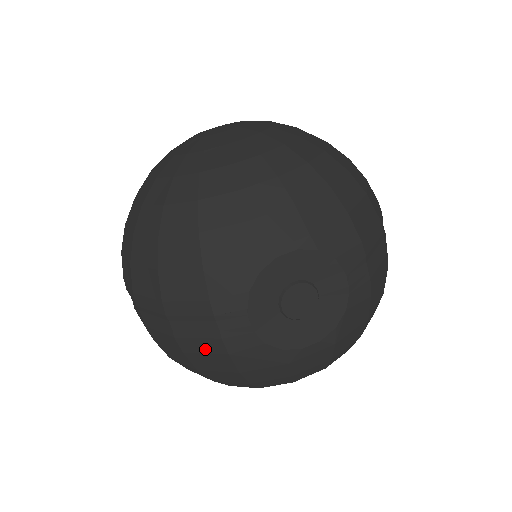
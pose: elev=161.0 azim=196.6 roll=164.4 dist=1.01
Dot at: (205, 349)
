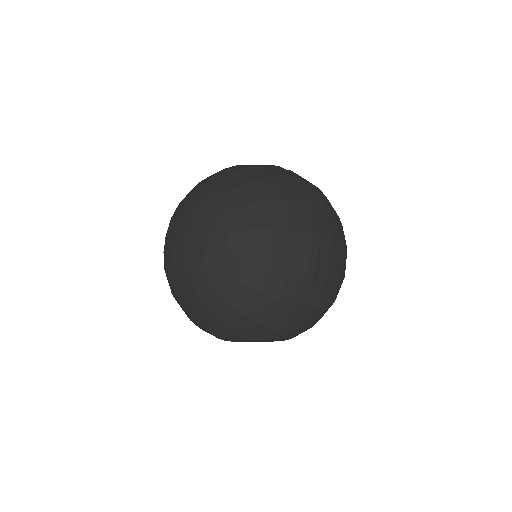
Dot at: occluded
